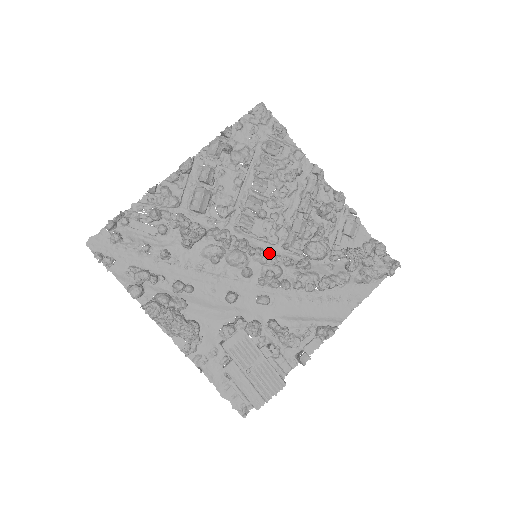
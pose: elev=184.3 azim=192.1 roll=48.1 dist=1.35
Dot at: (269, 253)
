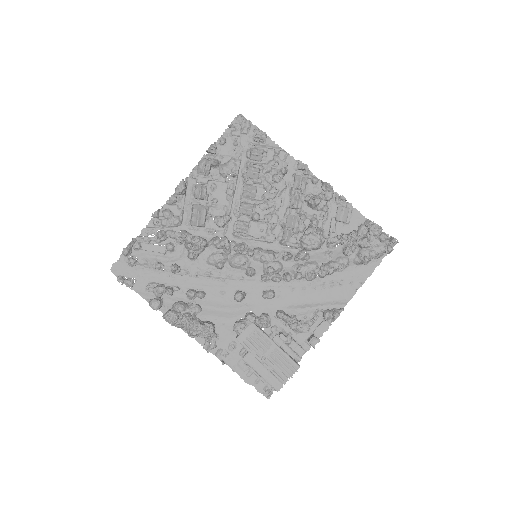
Dot at: (268, 251)
